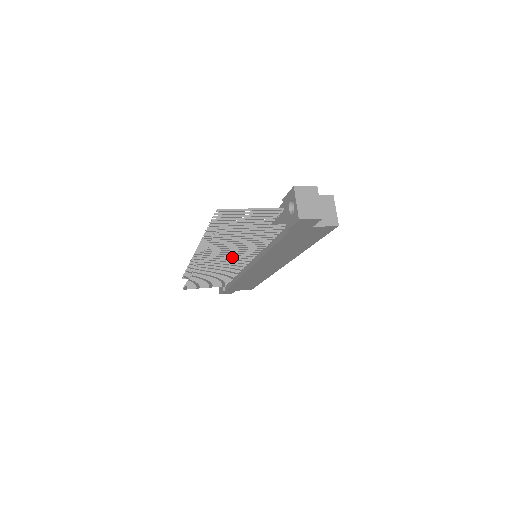
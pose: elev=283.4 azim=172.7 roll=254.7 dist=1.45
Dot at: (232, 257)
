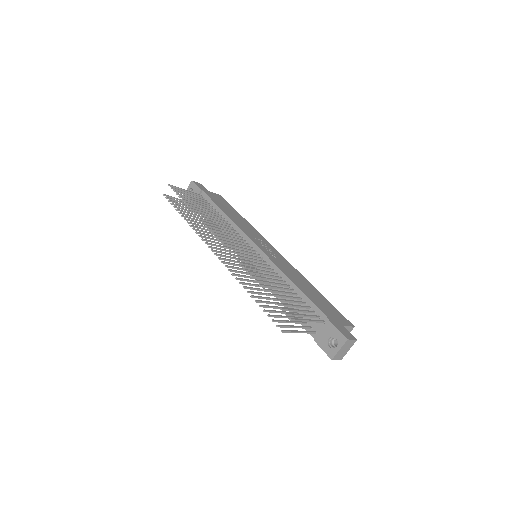
Dot at: (248, 274)
